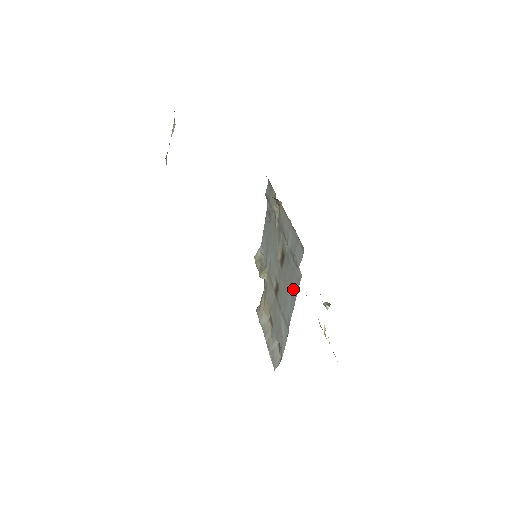
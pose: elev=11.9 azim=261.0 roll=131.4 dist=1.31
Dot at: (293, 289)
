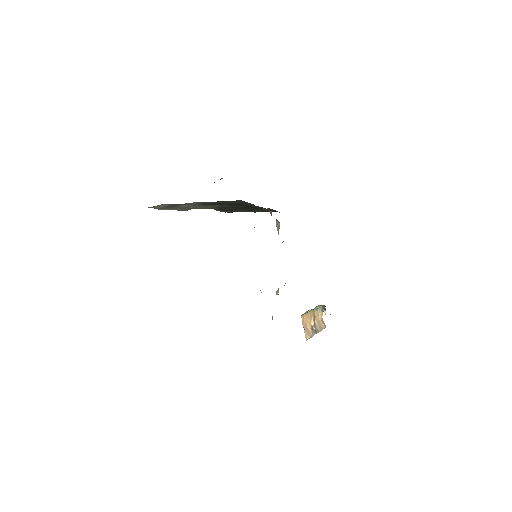
Dot at: occluded
